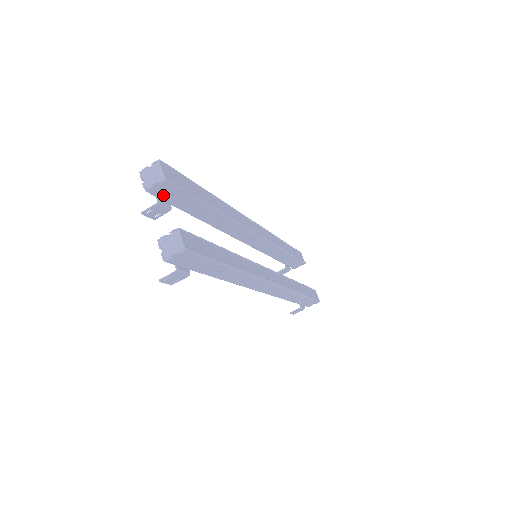
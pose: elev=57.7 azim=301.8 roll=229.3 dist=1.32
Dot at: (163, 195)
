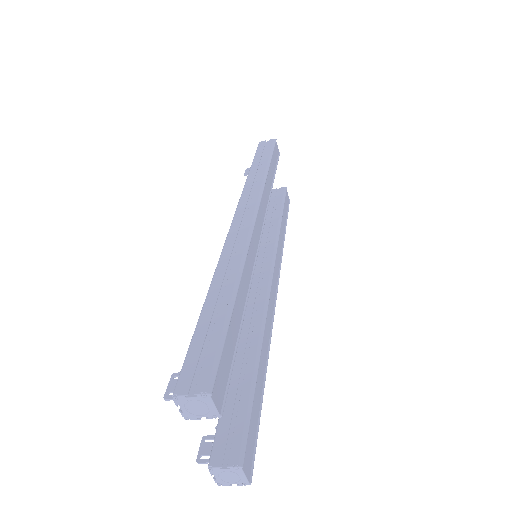
Dot at: occluded
